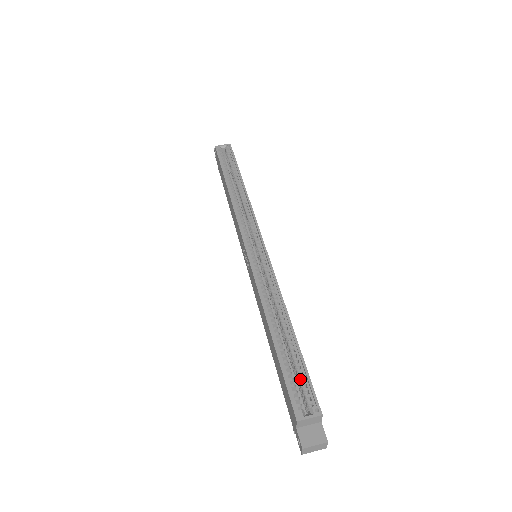
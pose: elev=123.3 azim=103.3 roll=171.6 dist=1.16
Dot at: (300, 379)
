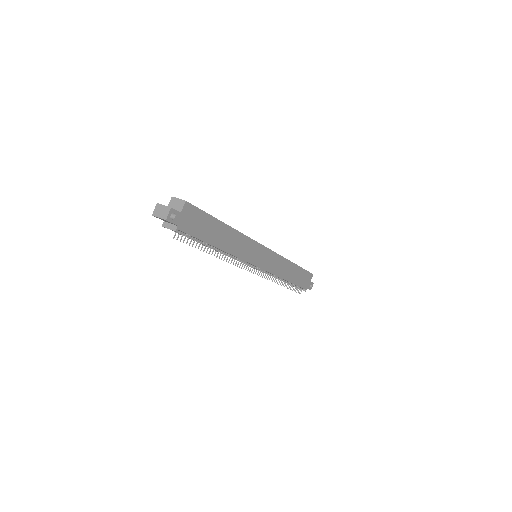
Dot at: occluded
